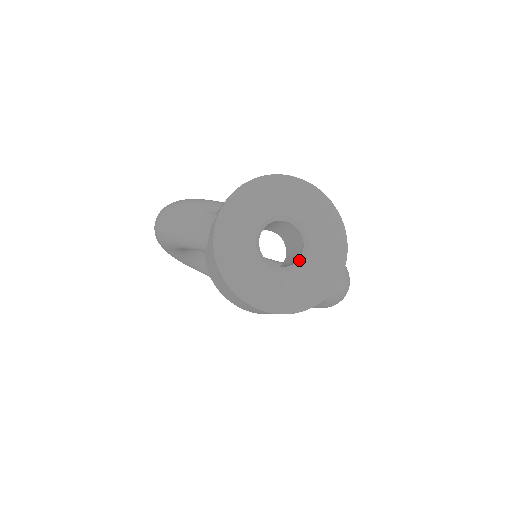
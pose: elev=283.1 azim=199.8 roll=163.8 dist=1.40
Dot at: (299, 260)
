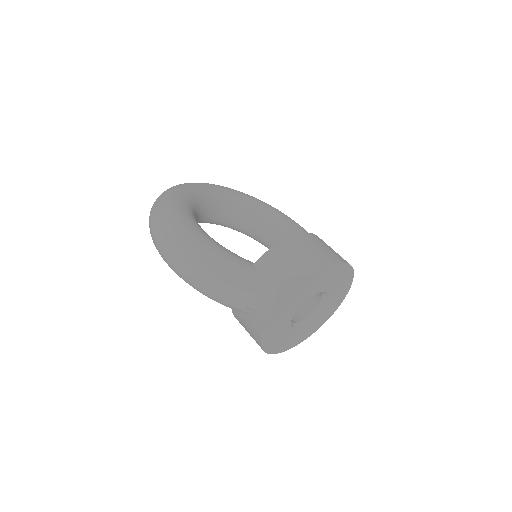
Dot at: (315, 311)
